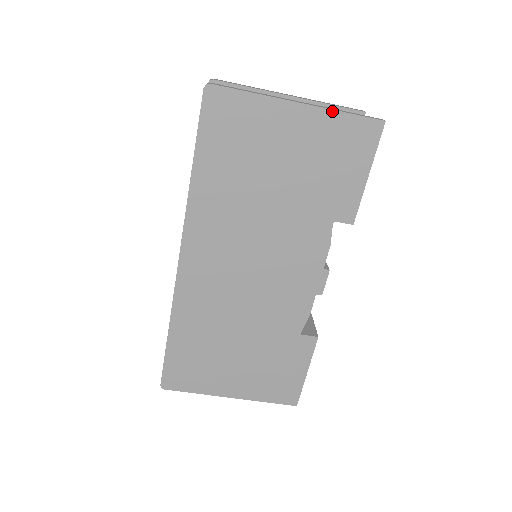
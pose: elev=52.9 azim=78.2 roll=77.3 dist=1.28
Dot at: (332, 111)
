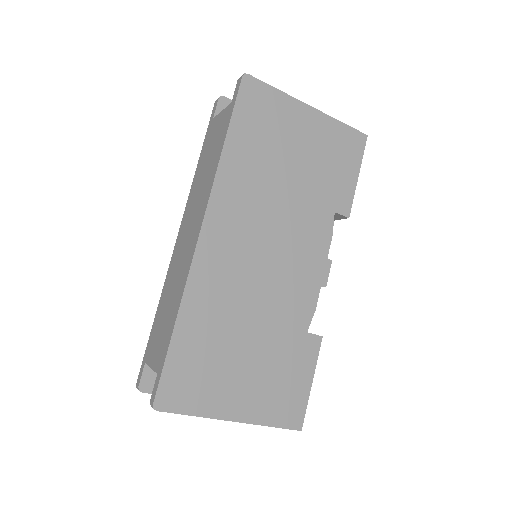
Dot at: (333, 119)
